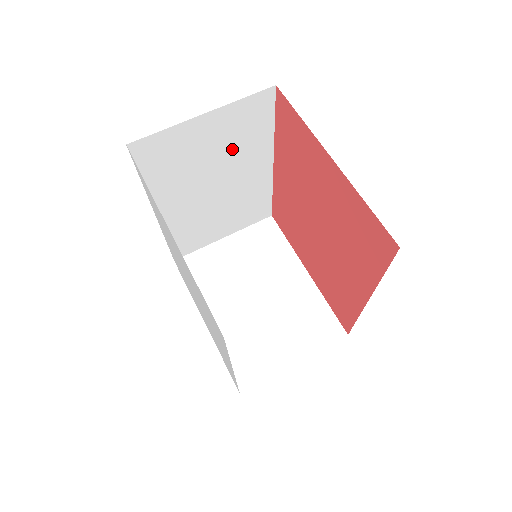
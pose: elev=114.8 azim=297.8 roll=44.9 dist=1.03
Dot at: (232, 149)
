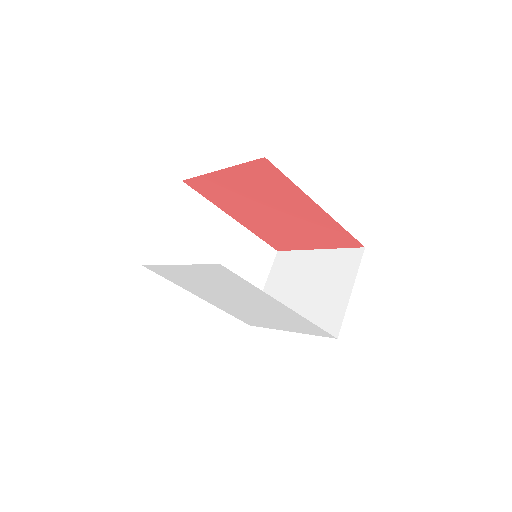
Dot at: (199, 228)
